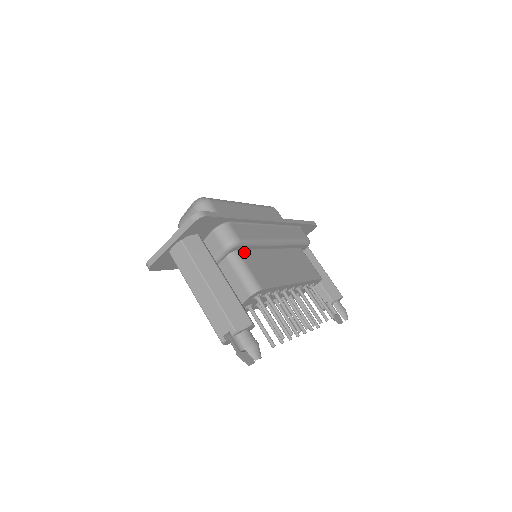
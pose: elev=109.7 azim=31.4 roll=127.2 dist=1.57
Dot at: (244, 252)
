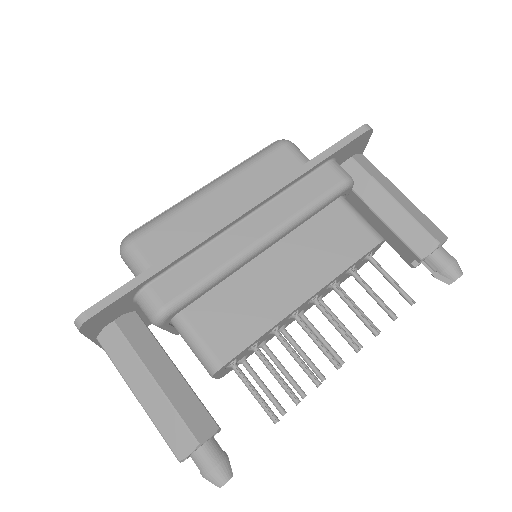
Dot at: (194, 306)
